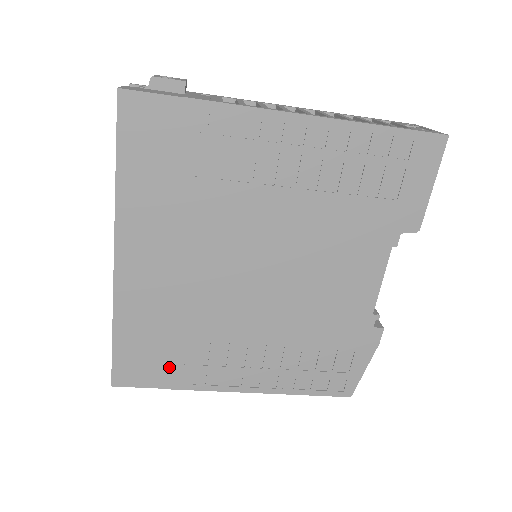
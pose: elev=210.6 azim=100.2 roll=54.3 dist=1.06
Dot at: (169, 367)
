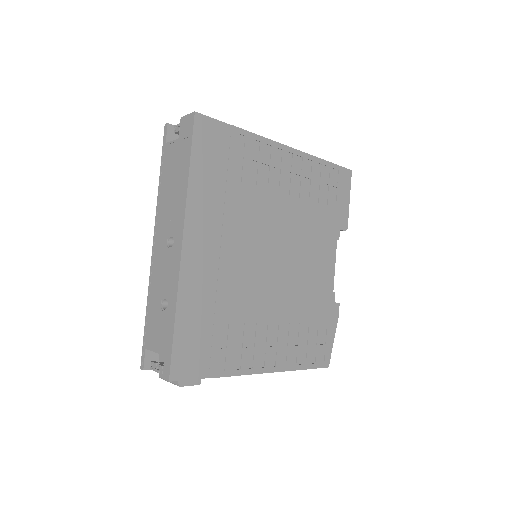
Dot at: (215, 353)
